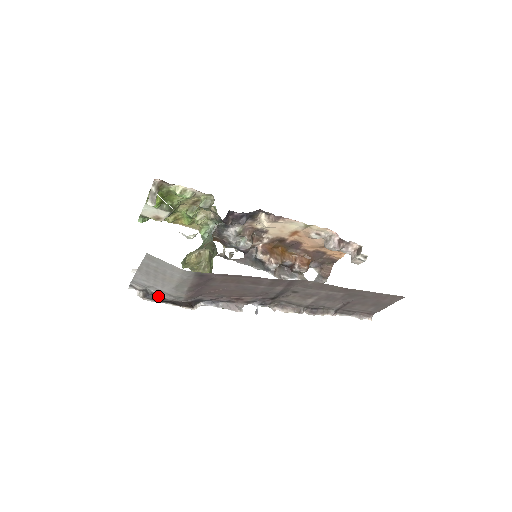
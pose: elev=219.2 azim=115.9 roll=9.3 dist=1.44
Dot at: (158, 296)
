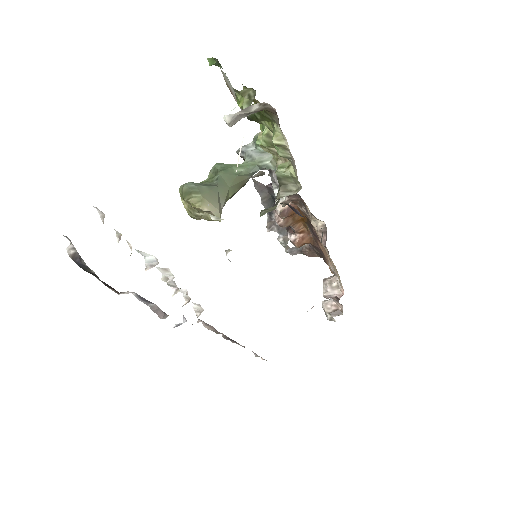
Dot at: (90, 270)
